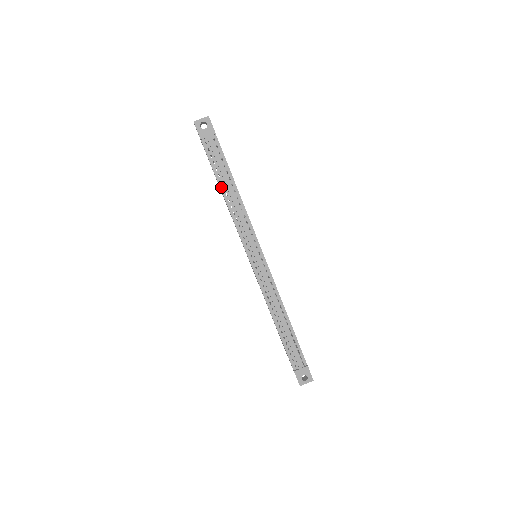
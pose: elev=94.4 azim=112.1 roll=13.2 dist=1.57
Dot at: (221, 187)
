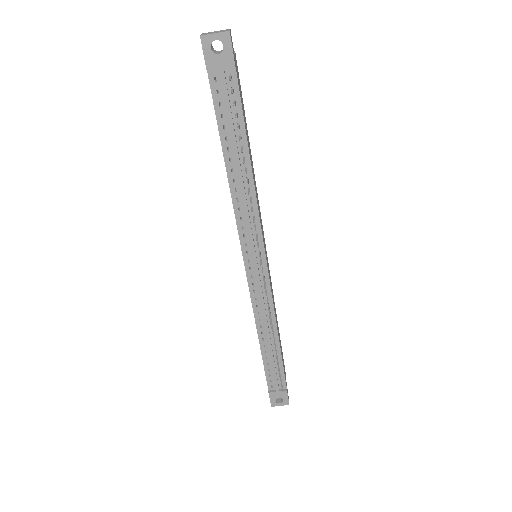
Dot at: (226, 157)
